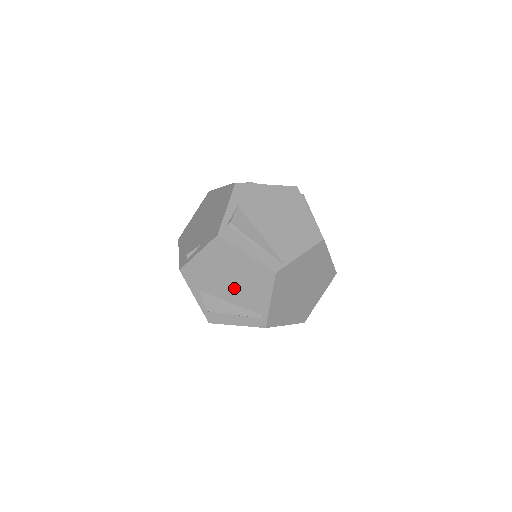
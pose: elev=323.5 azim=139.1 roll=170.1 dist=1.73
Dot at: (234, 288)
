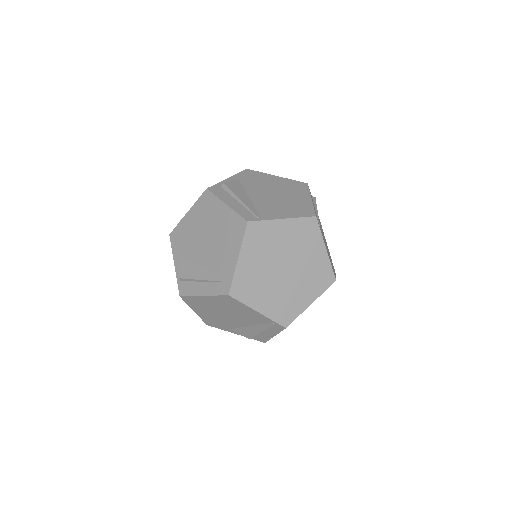
Dot at: (209, 247)
